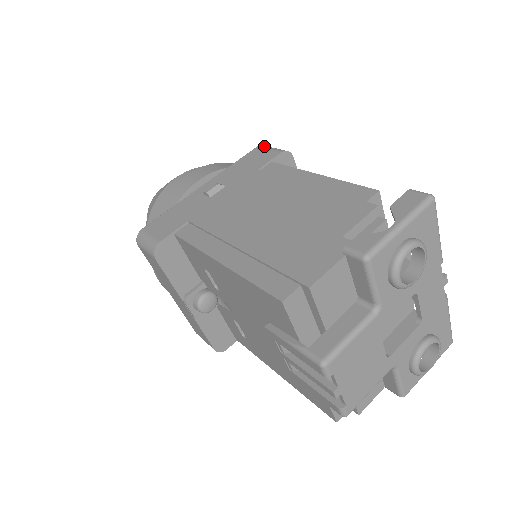
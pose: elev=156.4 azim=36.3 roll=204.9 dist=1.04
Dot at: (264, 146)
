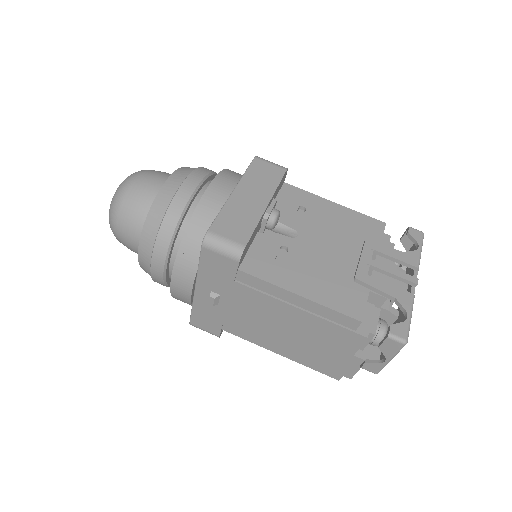
Dot at: (209, 247)
